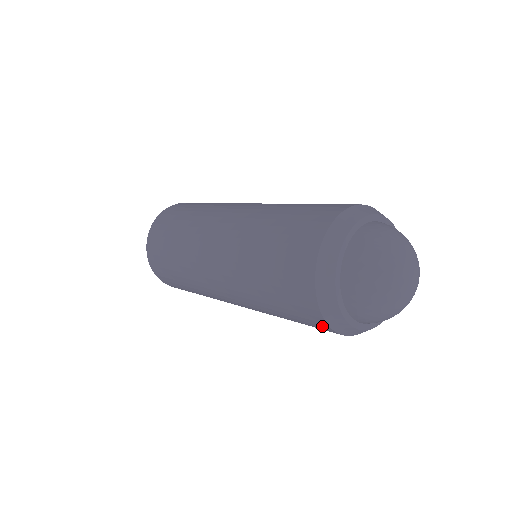
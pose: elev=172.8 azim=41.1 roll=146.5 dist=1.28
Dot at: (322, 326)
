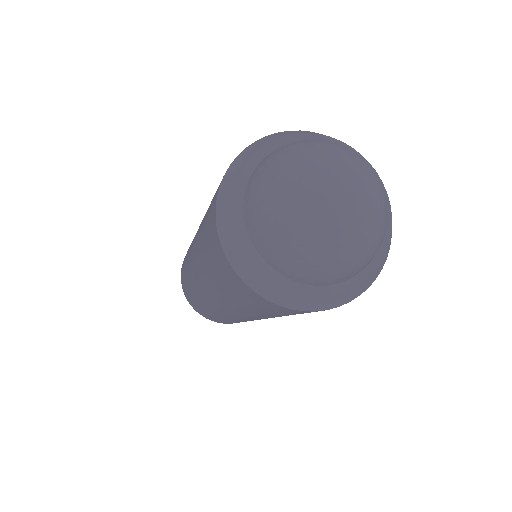
Dot at: (284, 310)
